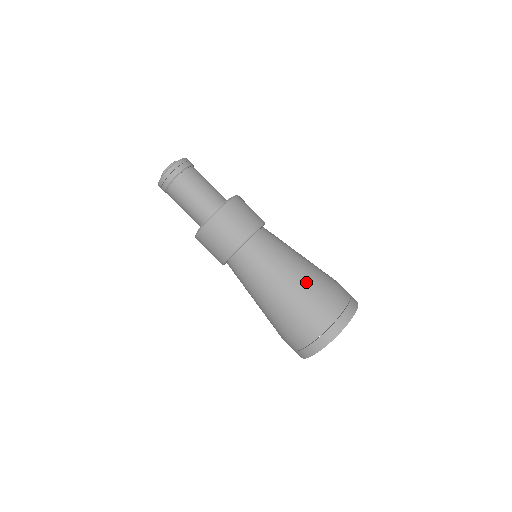
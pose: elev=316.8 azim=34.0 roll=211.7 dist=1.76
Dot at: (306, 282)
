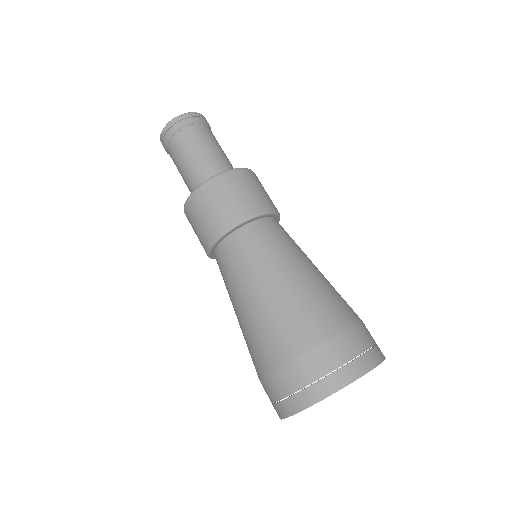
Dot at: (304, 302)
